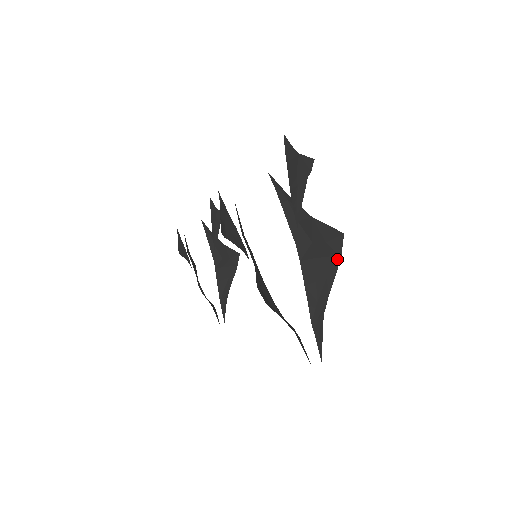
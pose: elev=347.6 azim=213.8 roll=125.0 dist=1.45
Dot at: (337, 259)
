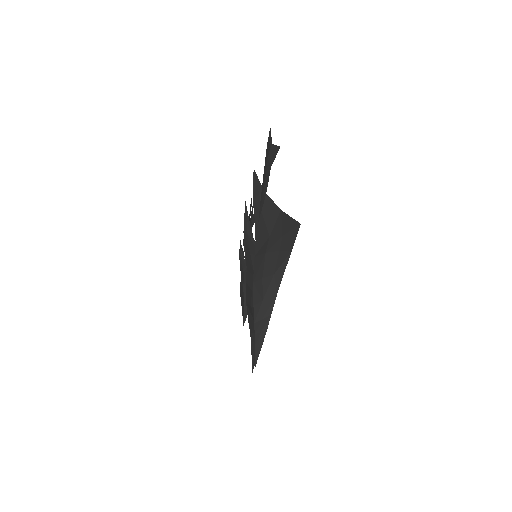
Dot at: (287, 253)
